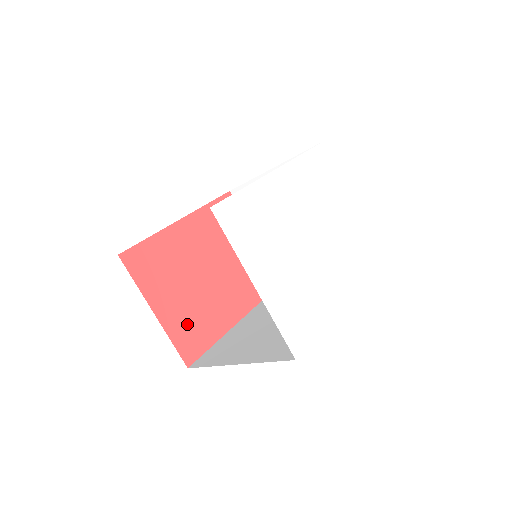
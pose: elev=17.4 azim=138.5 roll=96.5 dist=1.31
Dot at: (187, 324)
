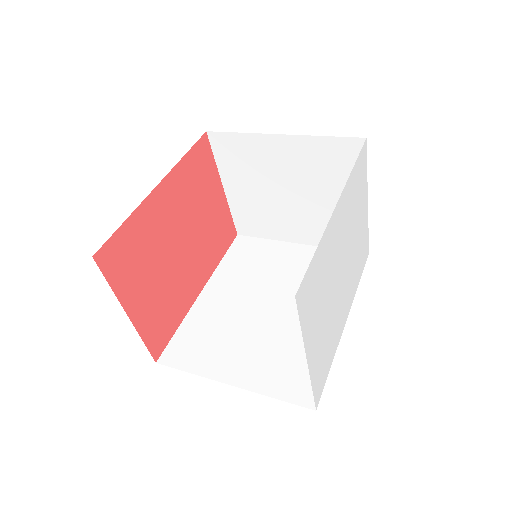
Dot at: (157, 315)
